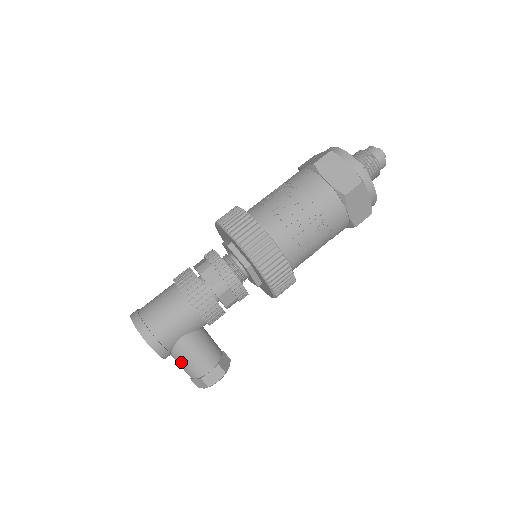
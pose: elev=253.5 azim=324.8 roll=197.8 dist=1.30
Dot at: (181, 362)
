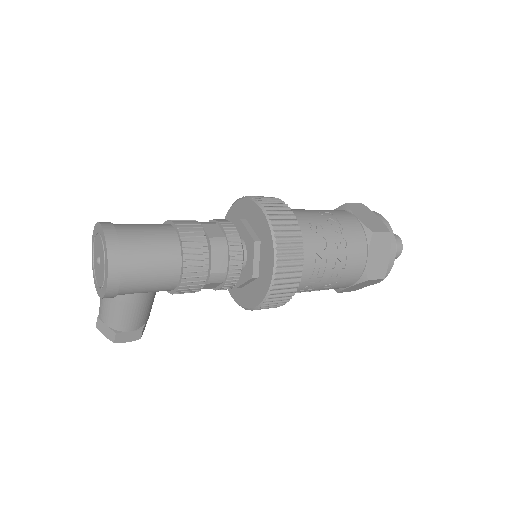
Dot at: (111, 308)
